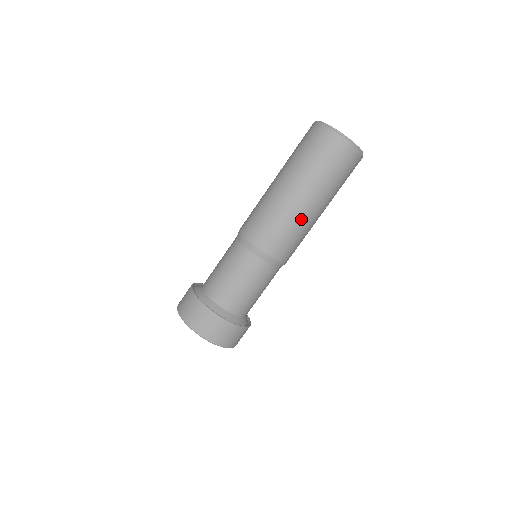
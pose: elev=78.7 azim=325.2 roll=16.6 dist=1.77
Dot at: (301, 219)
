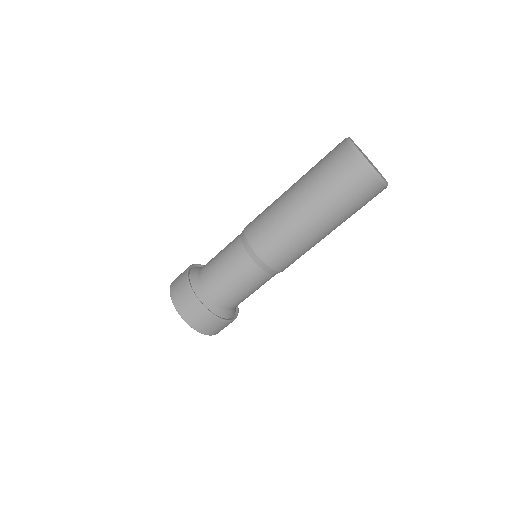
Dot at: (316, 243)
